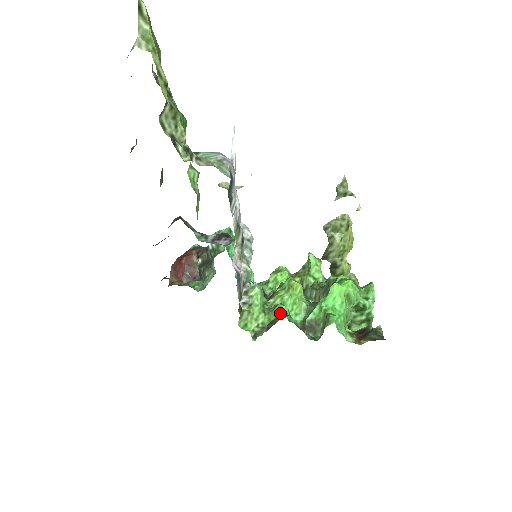
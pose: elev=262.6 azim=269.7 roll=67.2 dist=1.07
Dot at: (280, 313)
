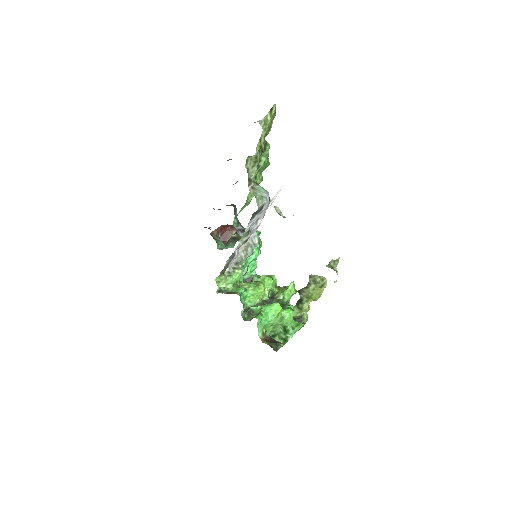
Dot at: (239, 291)
